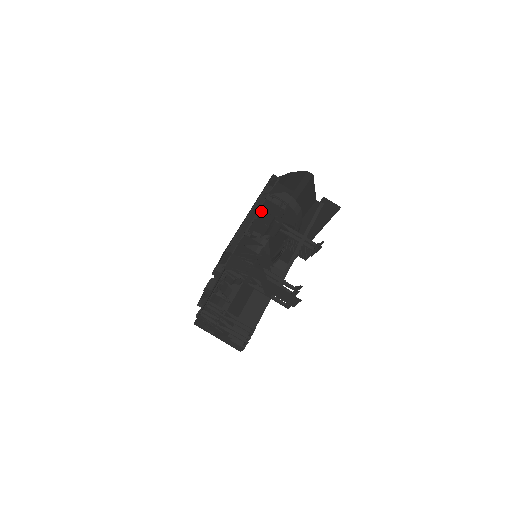
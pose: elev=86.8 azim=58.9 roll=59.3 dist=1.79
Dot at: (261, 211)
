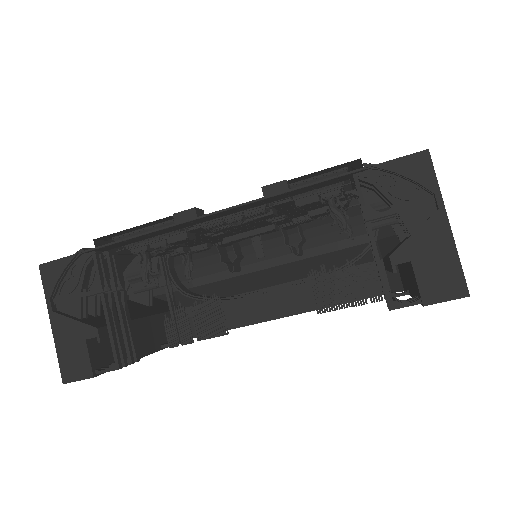
Dot at: occluded
